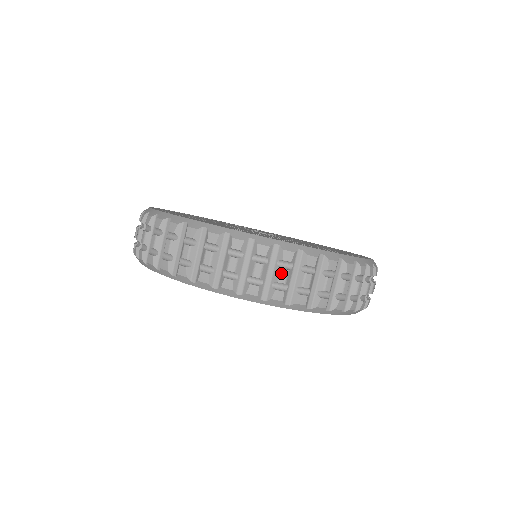
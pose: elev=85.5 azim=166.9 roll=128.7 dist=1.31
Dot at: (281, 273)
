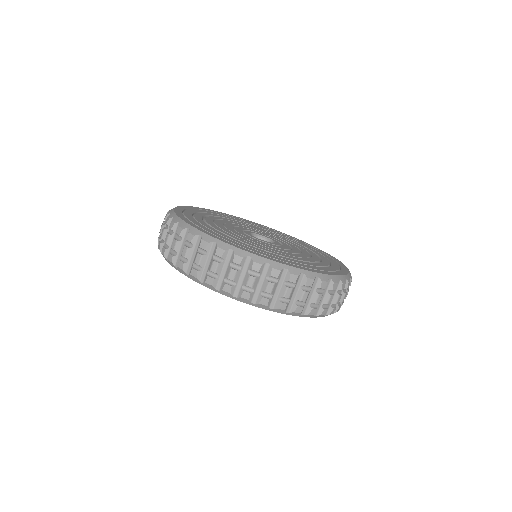
Dot at: (197, 256)
